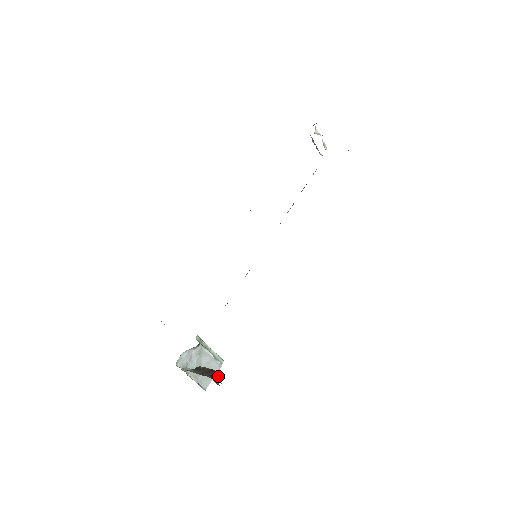
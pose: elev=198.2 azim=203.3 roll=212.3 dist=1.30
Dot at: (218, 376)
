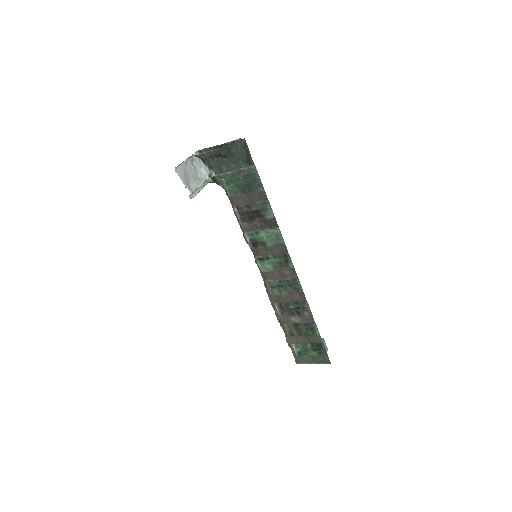
Dot at: occluded
